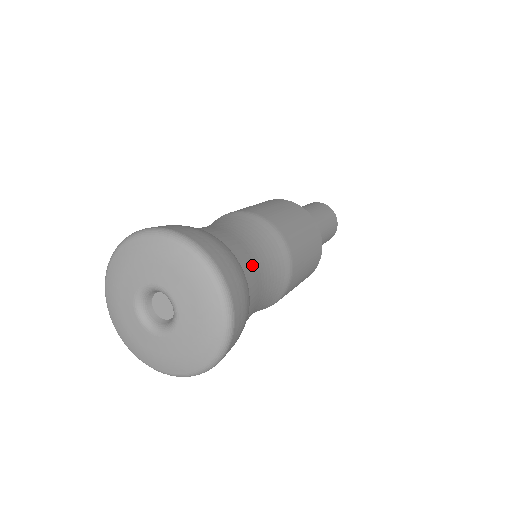
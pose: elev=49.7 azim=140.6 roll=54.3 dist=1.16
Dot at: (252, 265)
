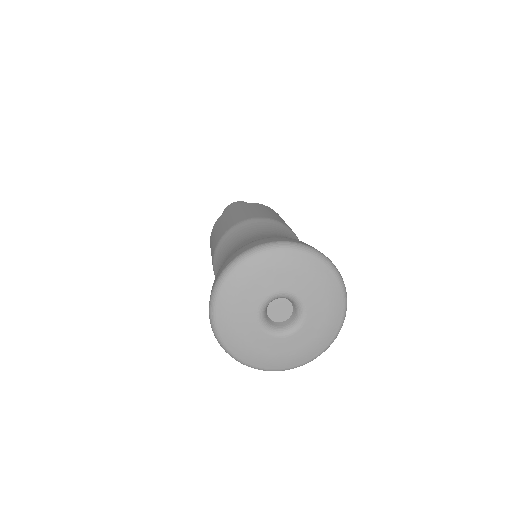
Dot at: occluded
